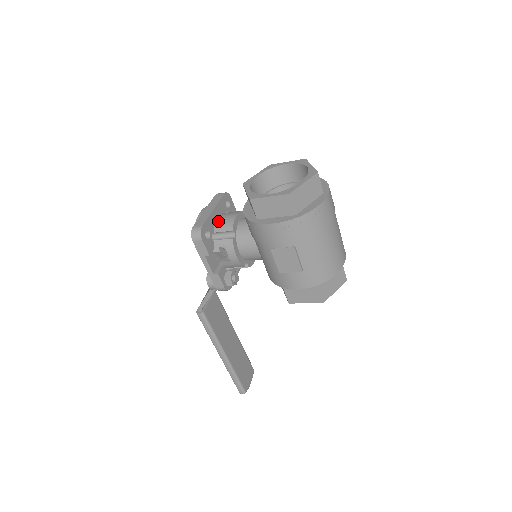
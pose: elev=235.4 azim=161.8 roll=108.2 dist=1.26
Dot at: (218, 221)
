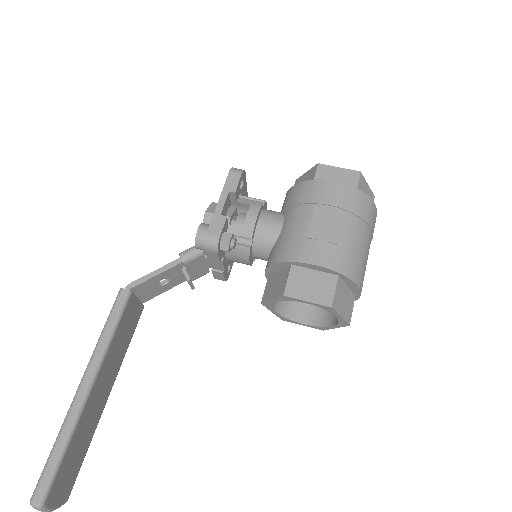
Dot at: occluded
